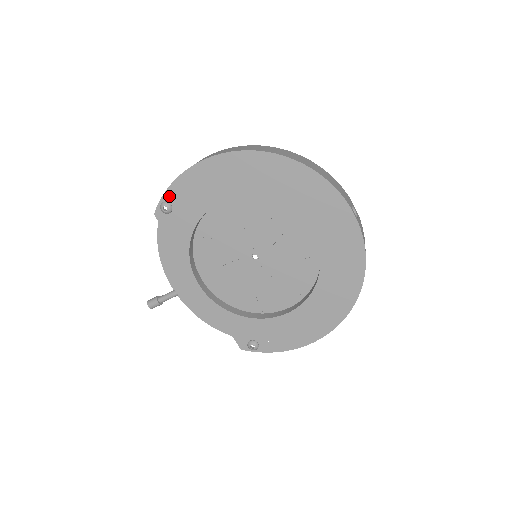
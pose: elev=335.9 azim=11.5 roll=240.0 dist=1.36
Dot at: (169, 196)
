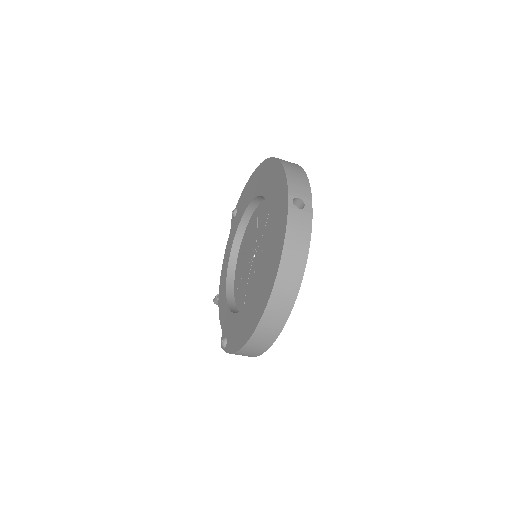
Dot at: (238, 204)
